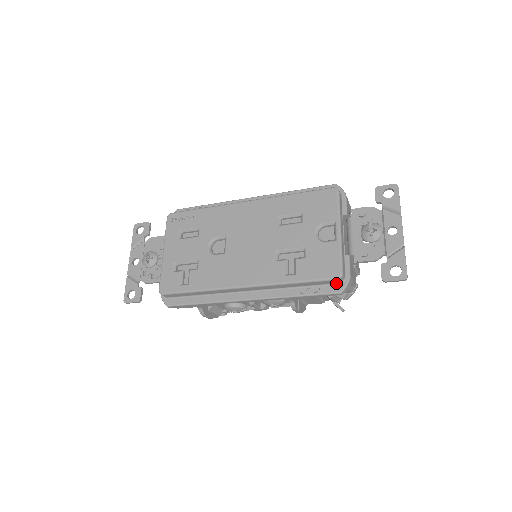
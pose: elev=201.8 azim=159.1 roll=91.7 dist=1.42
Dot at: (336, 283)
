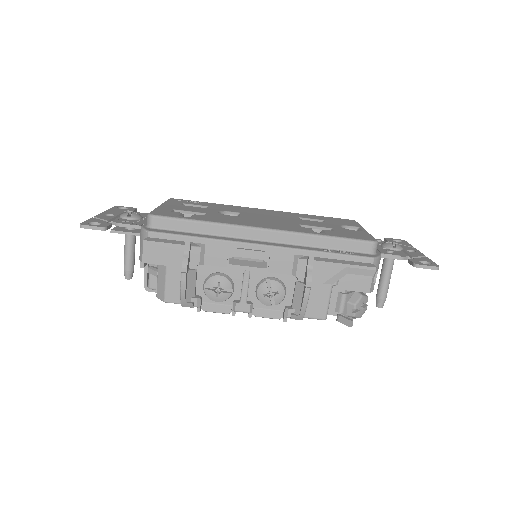
Dot at: (368, 253)
